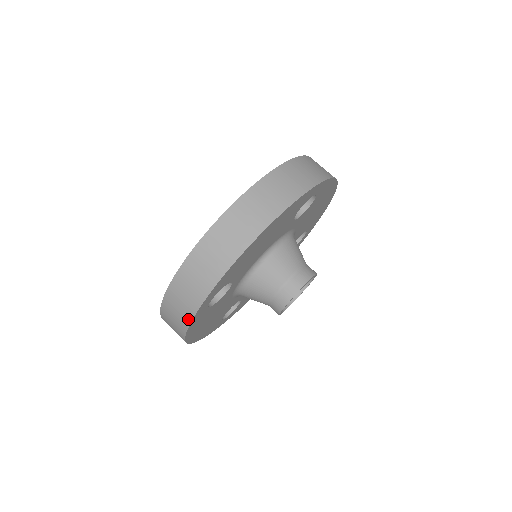
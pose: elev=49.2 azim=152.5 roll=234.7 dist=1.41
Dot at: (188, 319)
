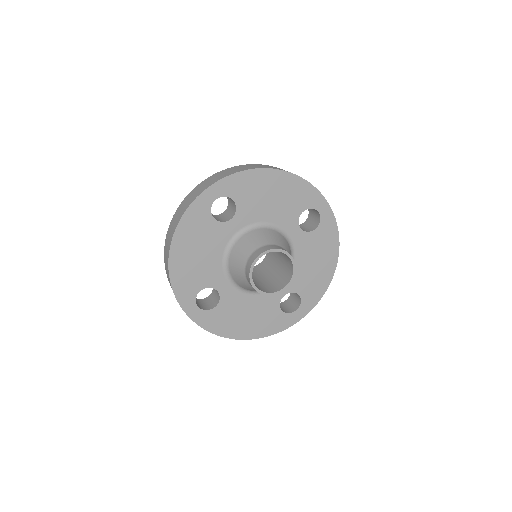
Dot at: (195, 197)
